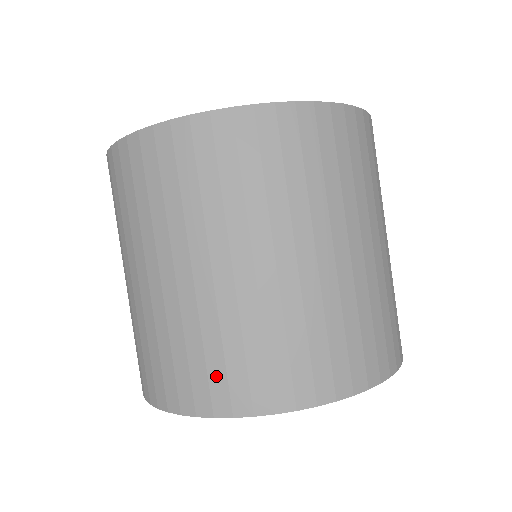
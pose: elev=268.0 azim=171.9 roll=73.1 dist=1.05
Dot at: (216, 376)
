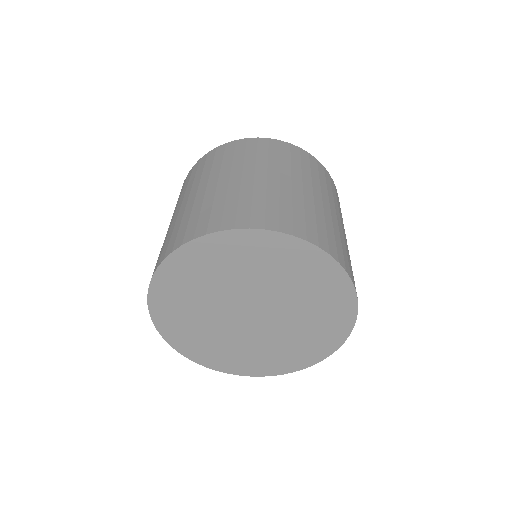
Dot at: (299, 221)
